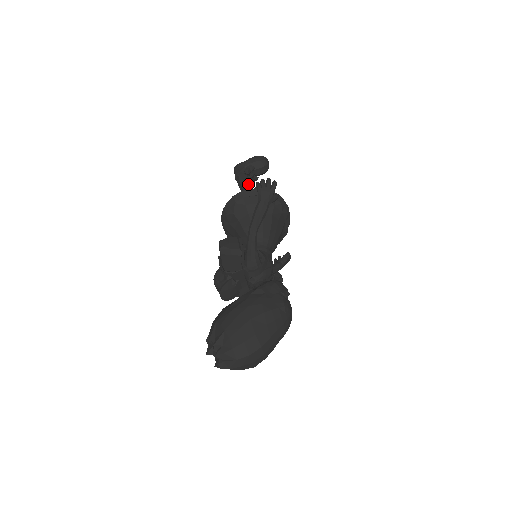
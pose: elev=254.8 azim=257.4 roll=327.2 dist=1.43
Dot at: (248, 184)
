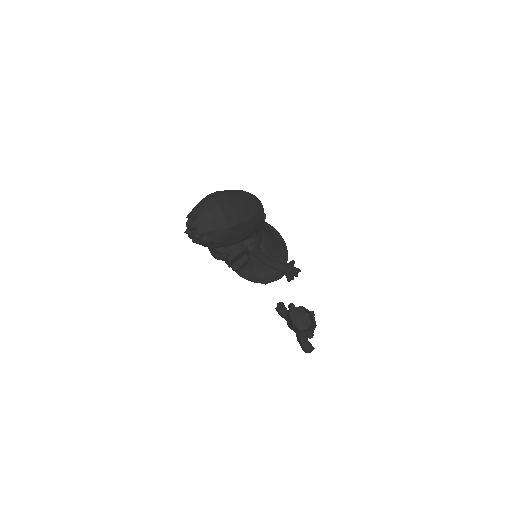
Dot at: occluded
